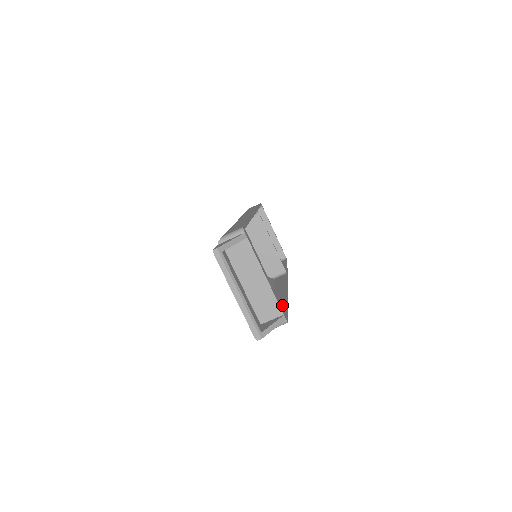
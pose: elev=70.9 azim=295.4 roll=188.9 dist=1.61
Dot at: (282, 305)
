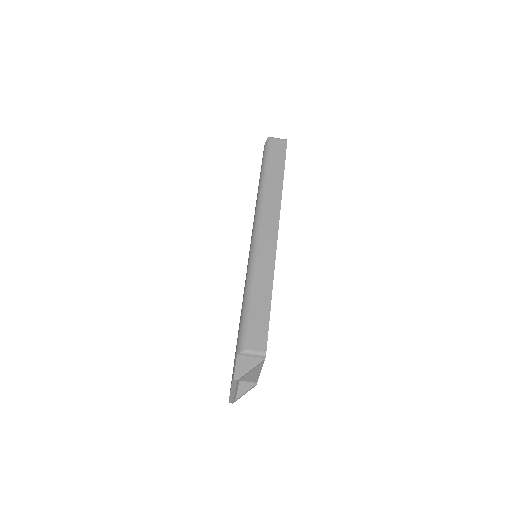
Dot at: occluded
